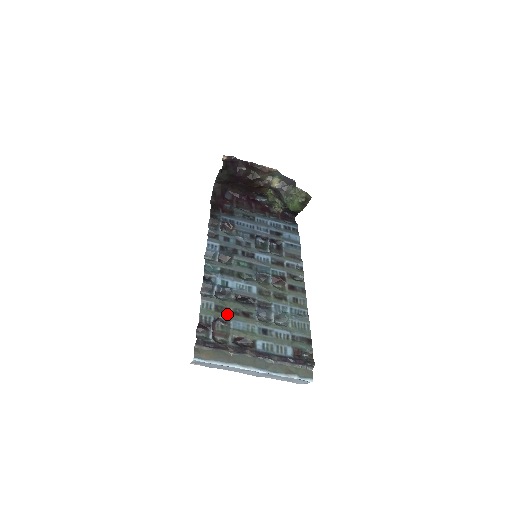
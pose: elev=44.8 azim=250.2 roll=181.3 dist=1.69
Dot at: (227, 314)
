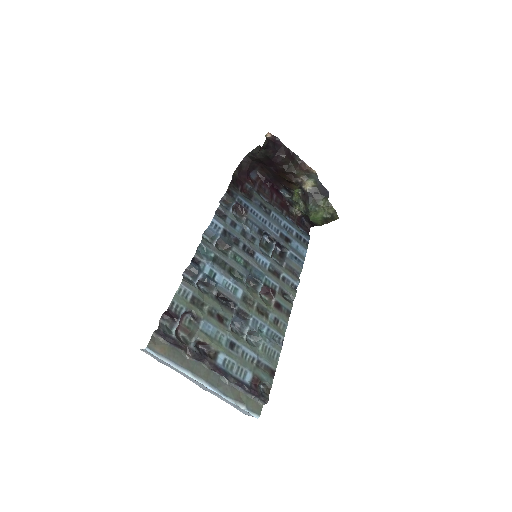
Dot at: (201, 310)
